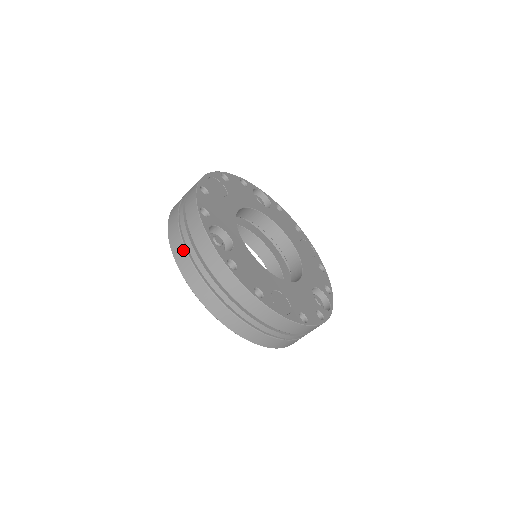
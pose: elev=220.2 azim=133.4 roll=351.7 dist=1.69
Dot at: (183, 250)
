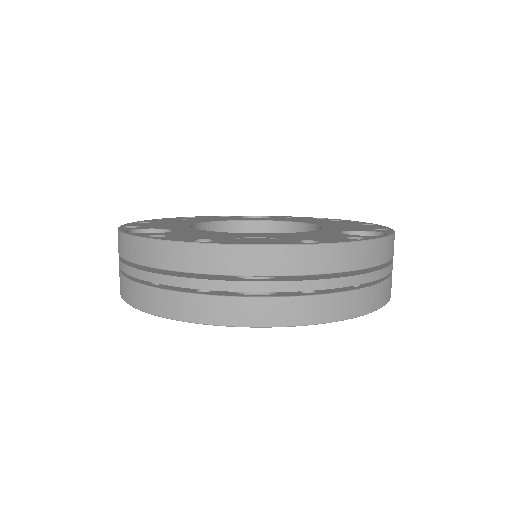
Dot at: (121, 278)
